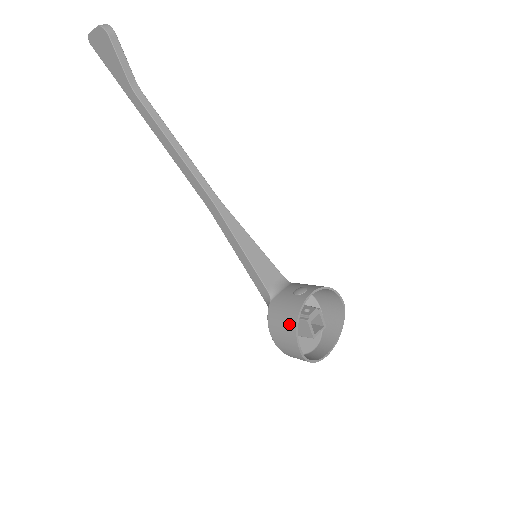
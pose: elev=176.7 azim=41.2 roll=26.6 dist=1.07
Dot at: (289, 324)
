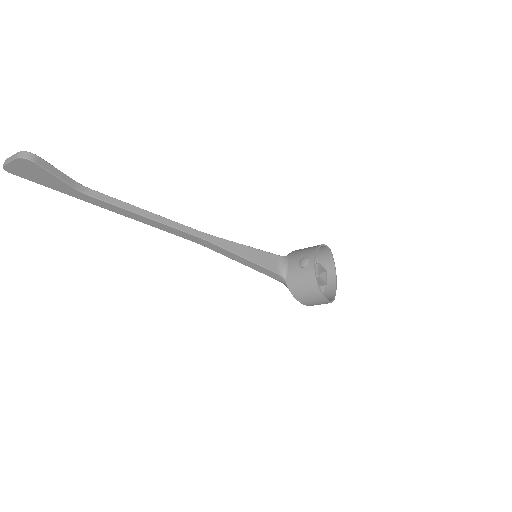
Dot at: (312, 290)
